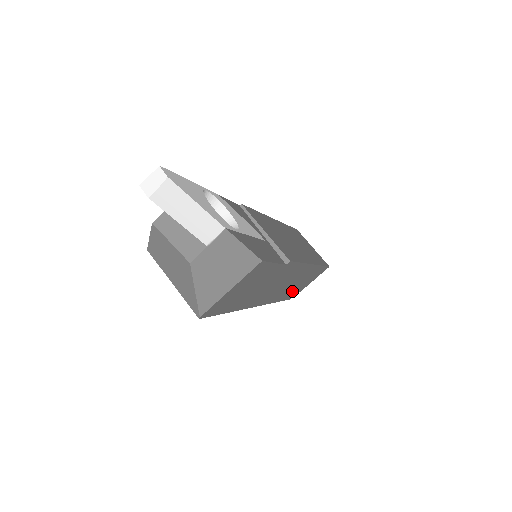
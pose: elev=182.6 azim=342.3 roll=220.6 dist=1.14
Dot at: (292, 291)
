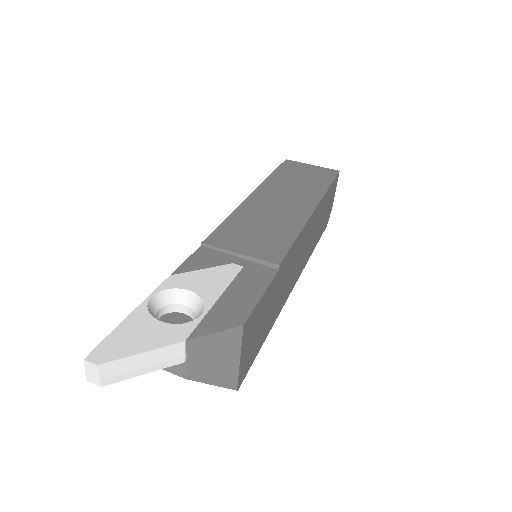
Dot at: (320, 228)
